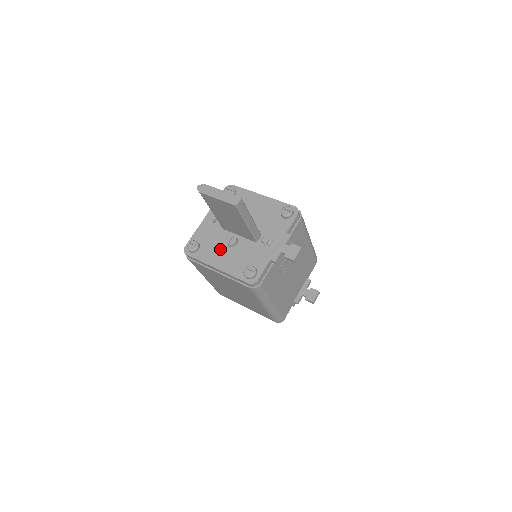
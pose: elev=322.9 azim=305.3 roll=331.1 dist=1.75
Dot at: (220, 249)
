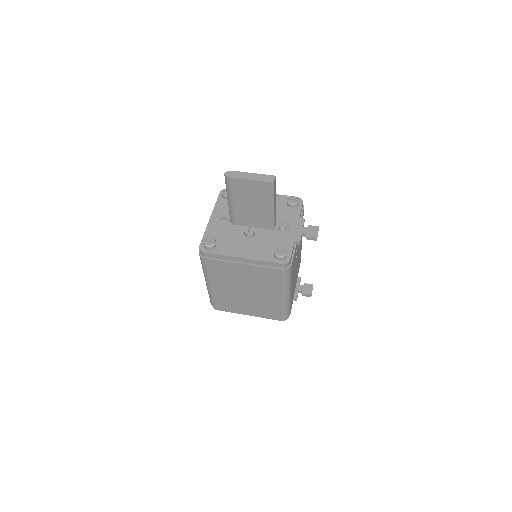
Dot at: (239, 241)
